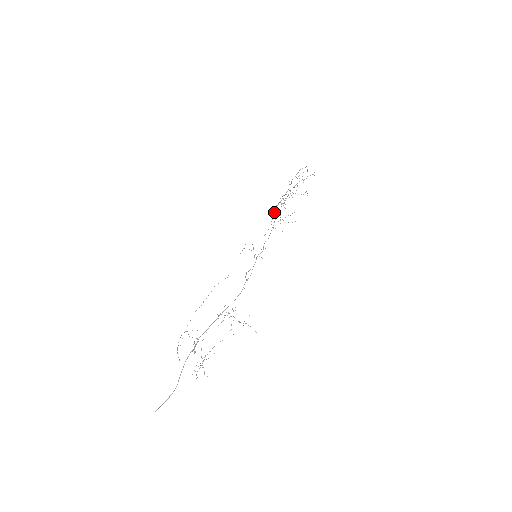
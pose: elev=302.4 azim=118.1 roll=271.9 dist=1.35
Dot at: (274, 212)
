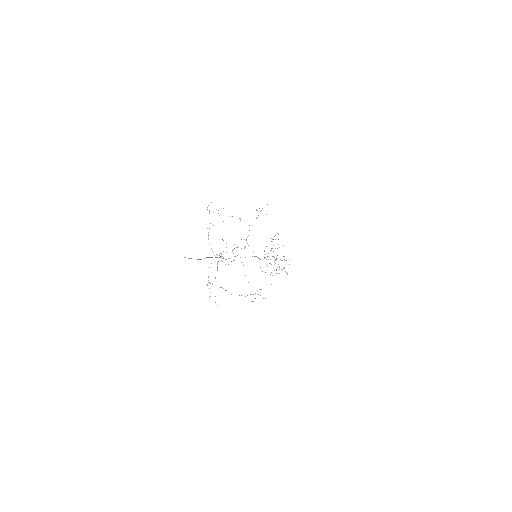
Dot at: occluded
